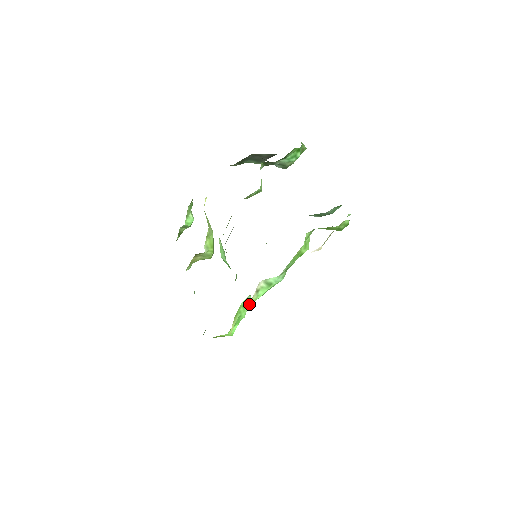
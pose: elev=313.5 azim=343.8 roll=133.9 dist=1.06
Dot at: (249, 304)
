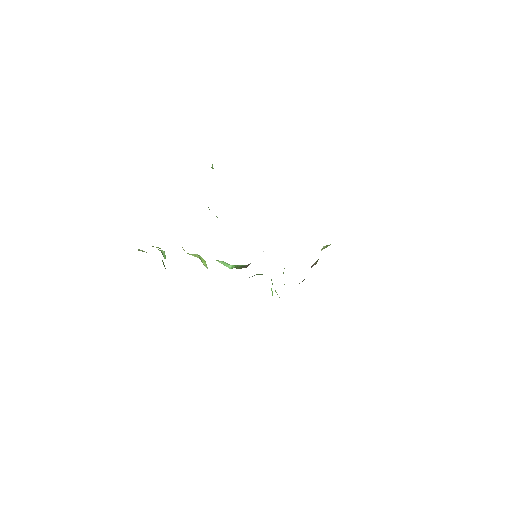
Dot at: occluded
